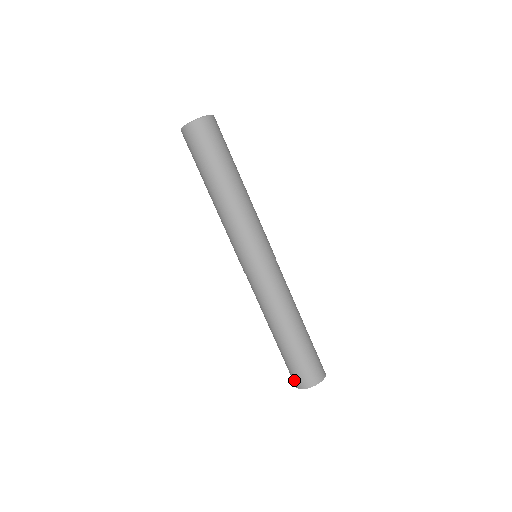
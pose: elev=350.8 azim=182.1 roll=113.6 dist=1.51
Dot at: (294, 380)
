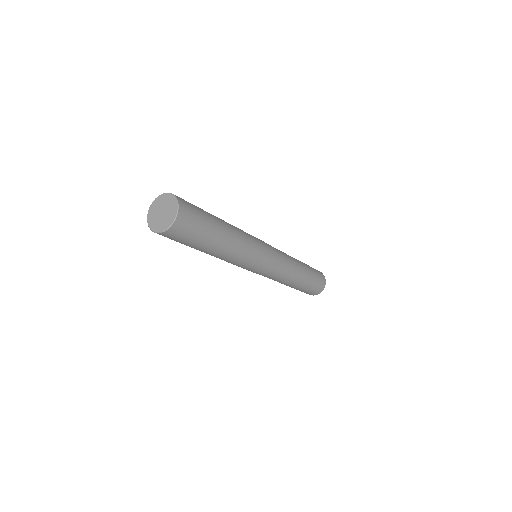
Dot at: occluded
